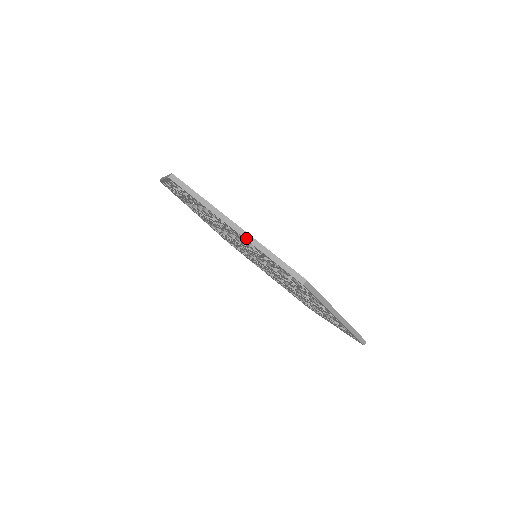
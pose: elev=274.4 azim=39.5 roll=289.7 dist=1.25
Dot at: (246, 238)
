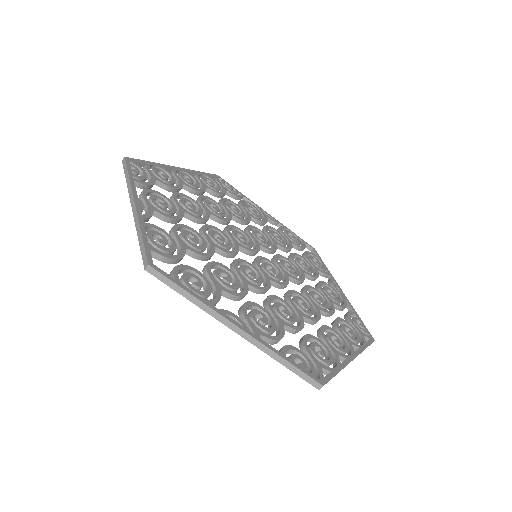
Dot at: (134, 216)
